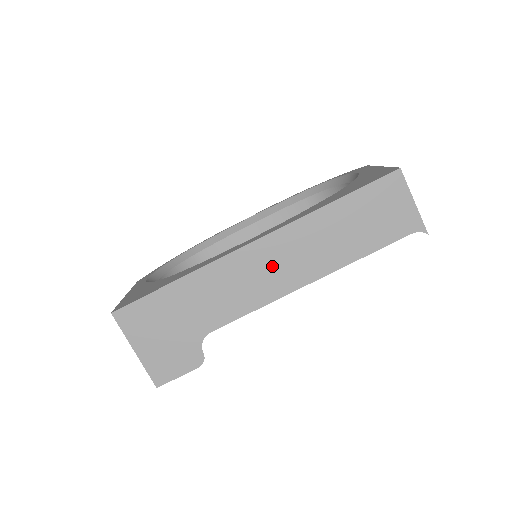
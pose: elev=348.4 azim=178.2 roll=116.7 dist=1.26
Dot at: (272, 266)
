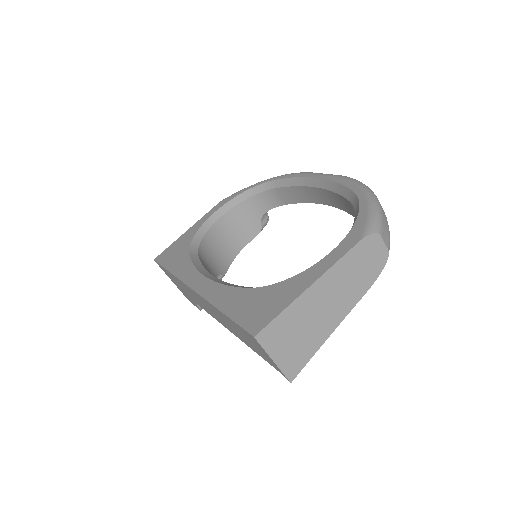
Dot at: (207, 307)
